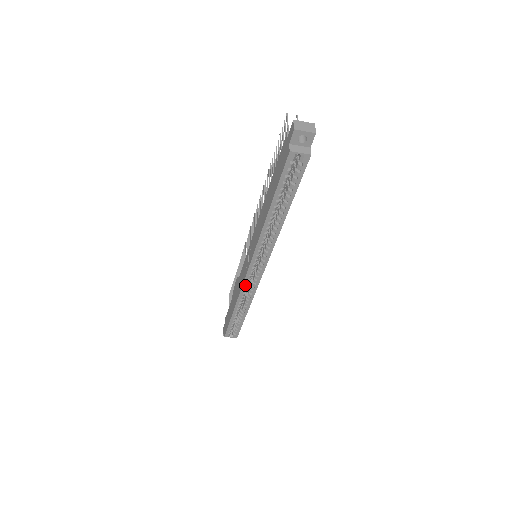
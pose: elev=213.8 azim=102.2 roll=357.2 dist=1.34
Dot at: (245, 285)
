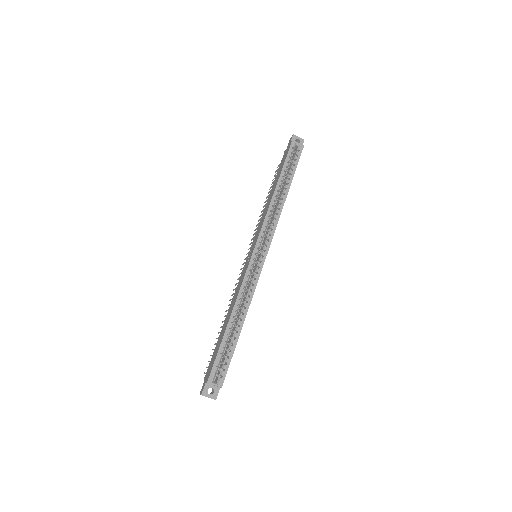
Dot at: (248, 274)
